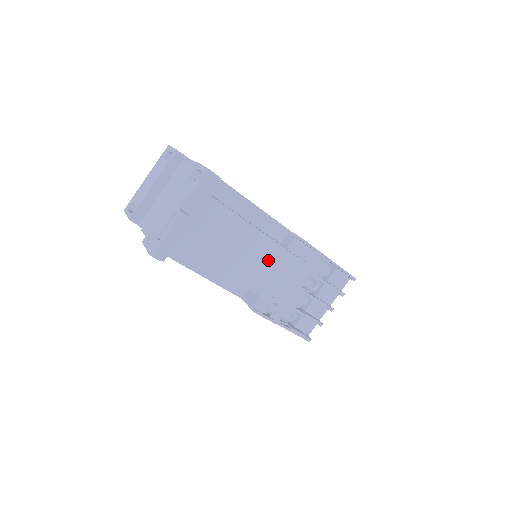
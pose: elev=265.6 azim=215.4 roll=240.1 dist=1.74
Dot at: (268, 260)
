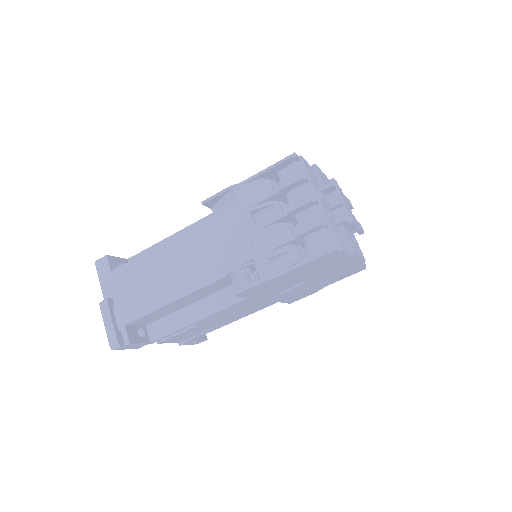
Dot at: (193, 250)
